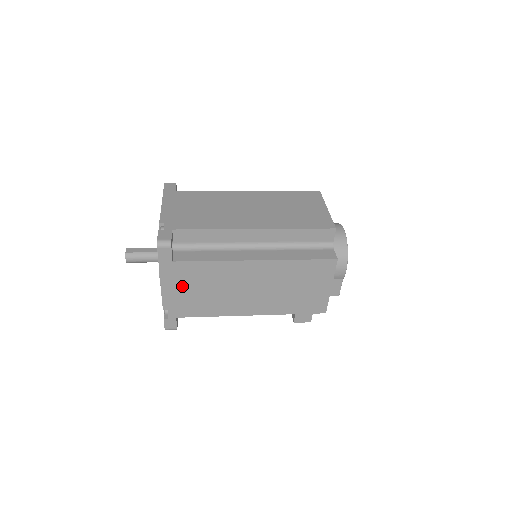
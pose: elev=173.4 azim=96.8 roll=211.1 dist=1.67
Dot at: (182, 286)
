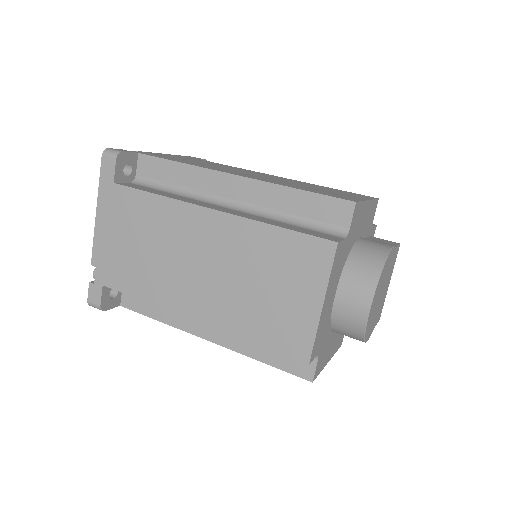
Dot at: occluded
